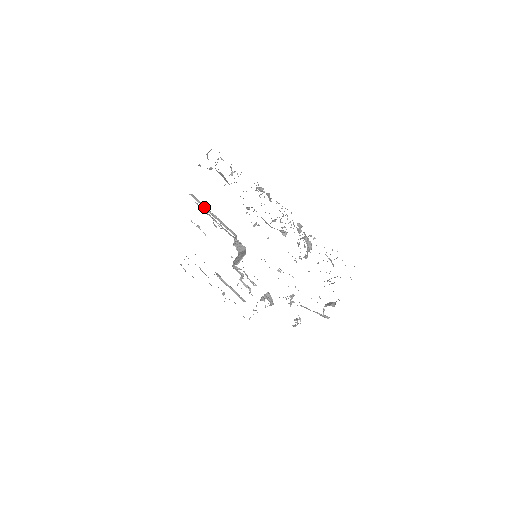
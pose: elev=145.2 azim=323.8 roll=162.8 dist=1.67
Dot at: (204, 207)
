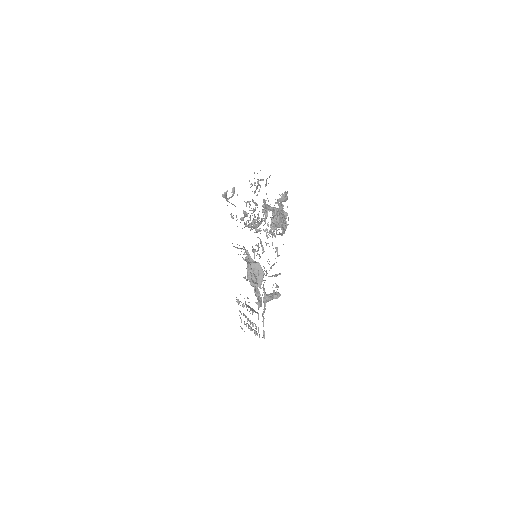
Dot at: occluded
